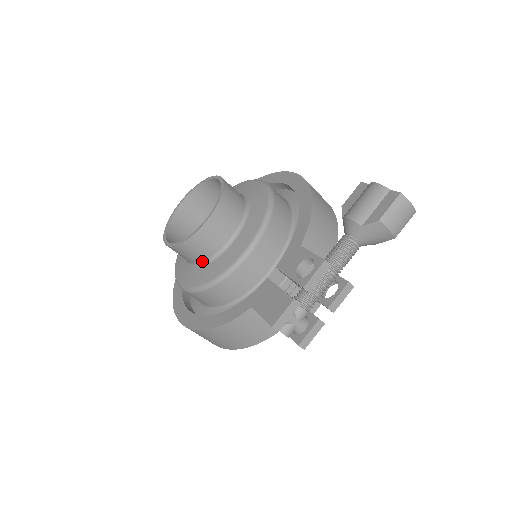
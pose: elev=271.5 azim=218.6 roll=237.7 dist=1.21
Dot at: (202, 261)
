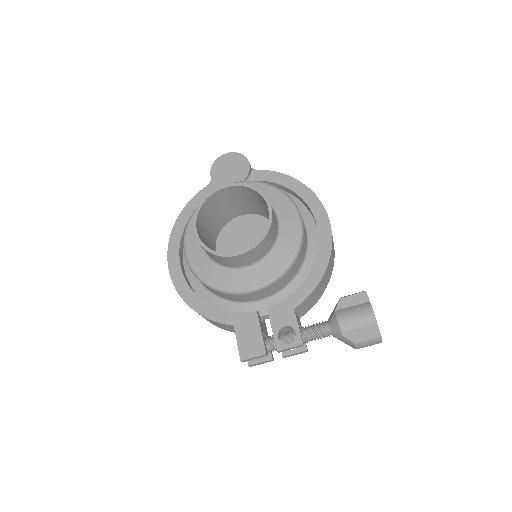
Dot at: (215, 261)
